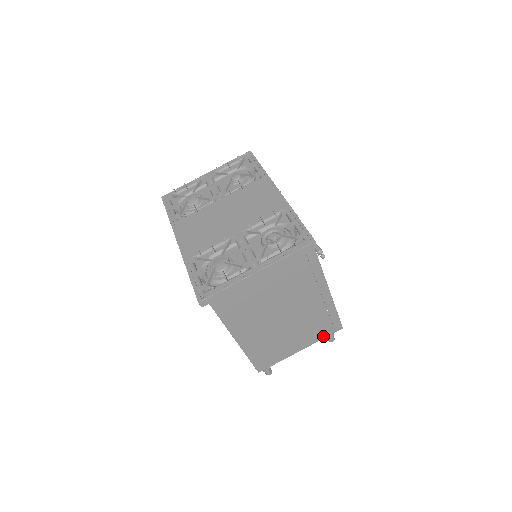
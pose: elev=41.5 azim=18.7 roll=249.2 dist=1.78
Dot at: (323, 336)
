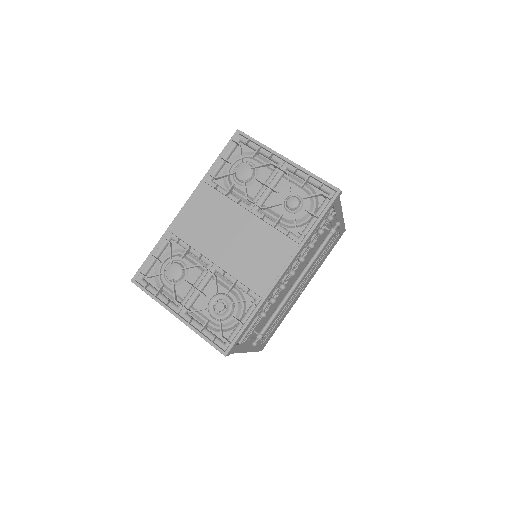
Dot at: occluded
